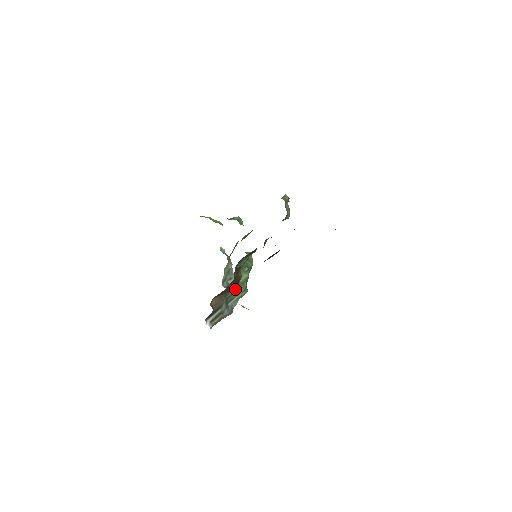
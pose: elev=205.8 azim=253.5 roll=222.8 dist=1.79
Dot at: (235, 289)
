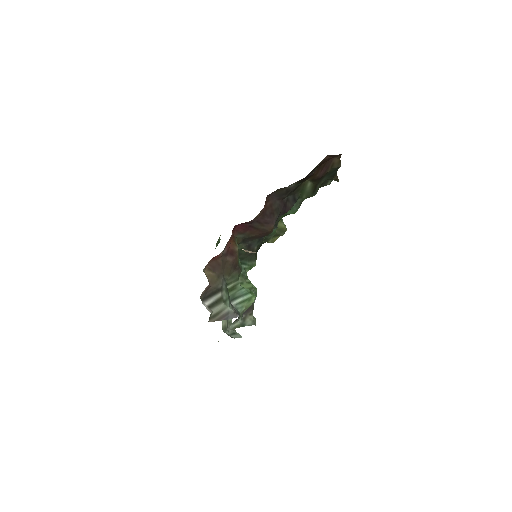
Dot at: (236, 281)
